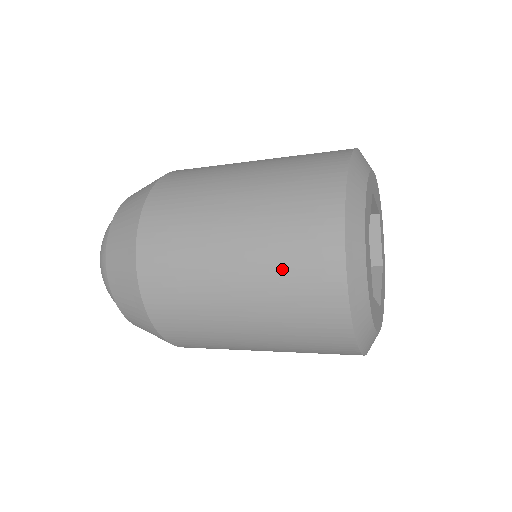
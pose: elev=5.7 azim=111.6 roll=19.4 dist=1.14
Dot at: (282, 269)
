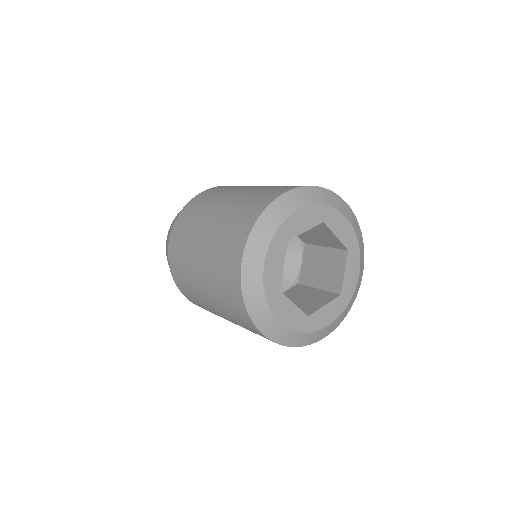
Dot at: (220, 245)
